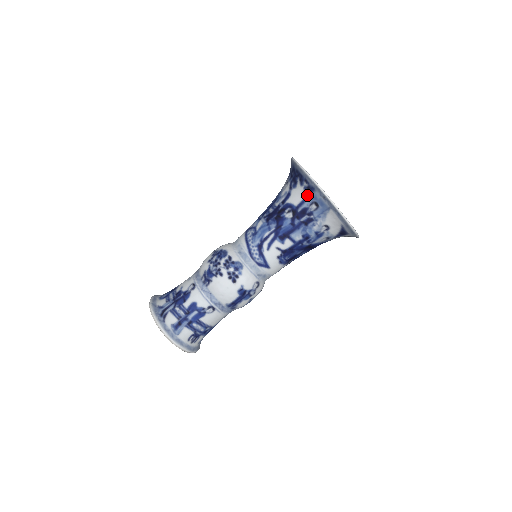
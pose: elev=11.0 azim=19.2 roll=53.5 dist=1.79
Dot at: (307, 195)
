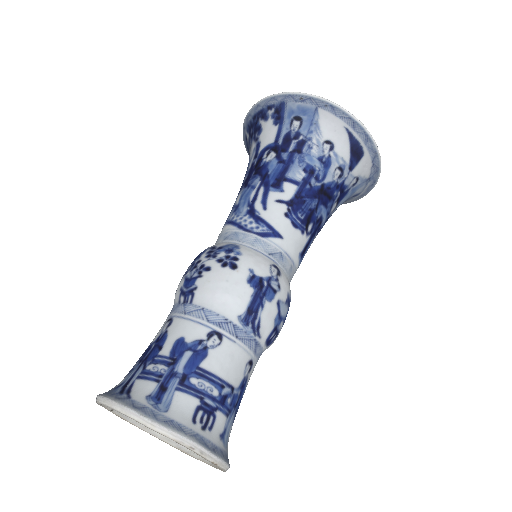
Dot at: (280, 120)
